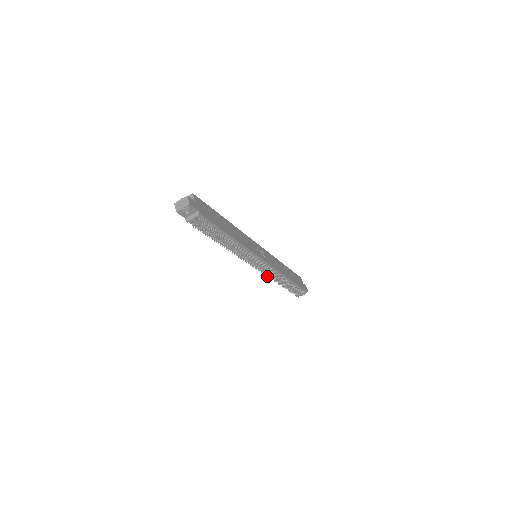
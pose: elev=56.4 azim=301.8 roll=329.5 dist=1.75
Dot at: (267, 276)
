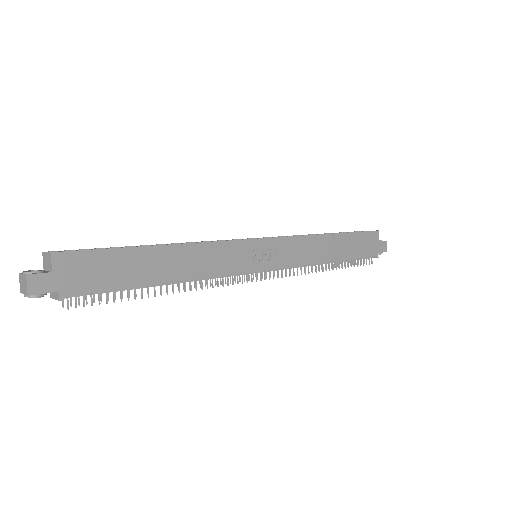
Dot at: occluded
